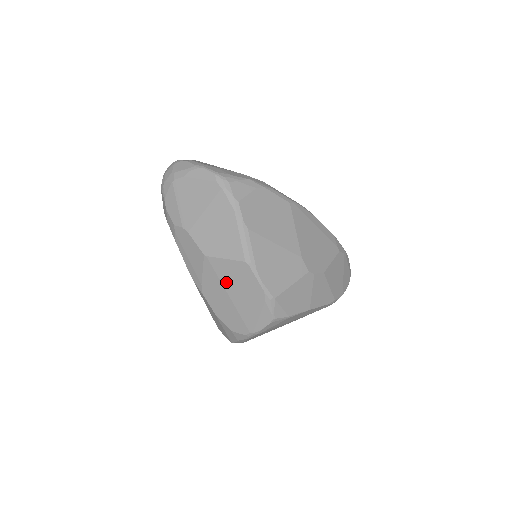
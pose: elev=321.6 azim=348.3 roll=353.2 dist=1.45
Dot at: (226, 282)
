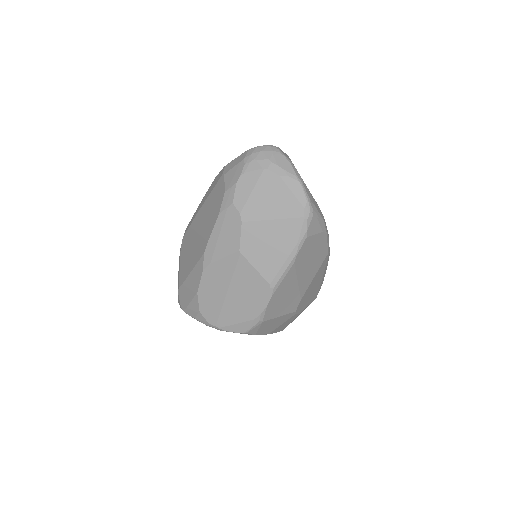
Dot at: (236, 282)
